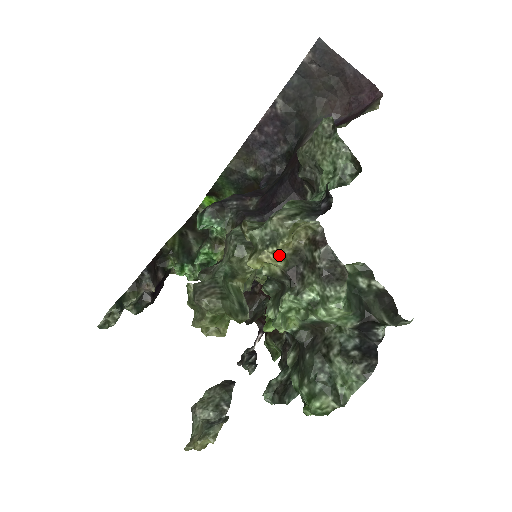
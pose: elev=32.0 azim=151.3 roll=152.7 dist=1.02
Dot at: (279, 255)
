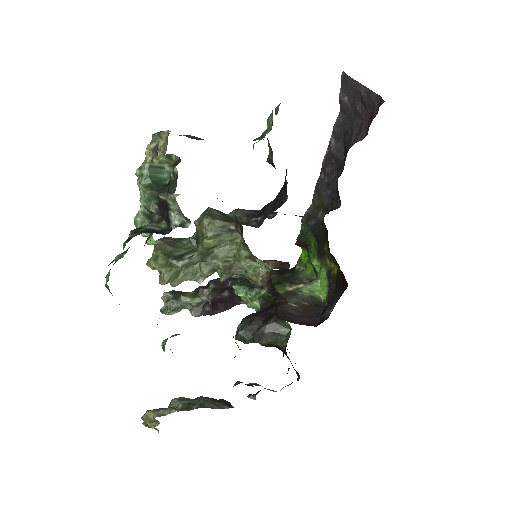
Dot at: occluded
